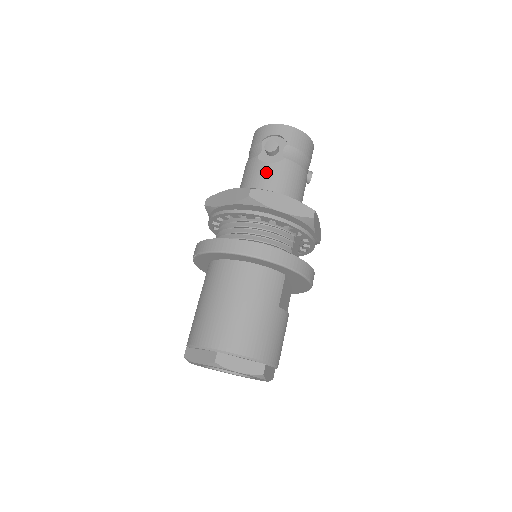
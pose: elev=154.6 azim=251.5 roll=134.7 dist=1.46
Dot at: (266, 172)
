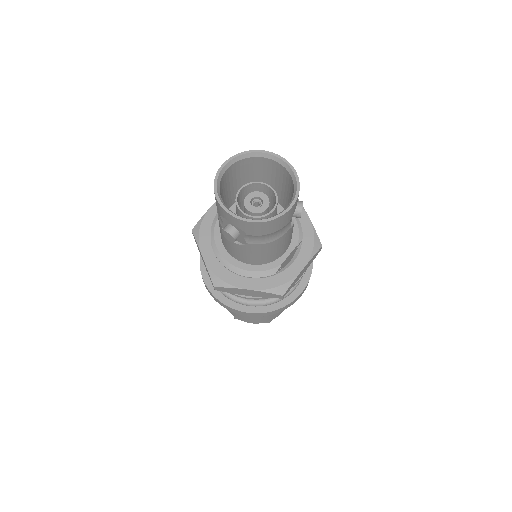
Dot at: (233, 247)
